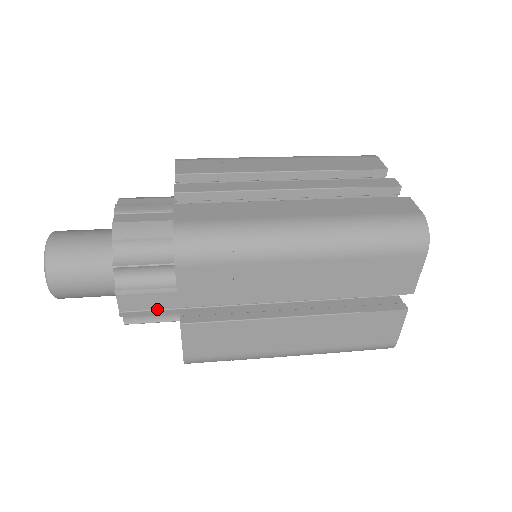
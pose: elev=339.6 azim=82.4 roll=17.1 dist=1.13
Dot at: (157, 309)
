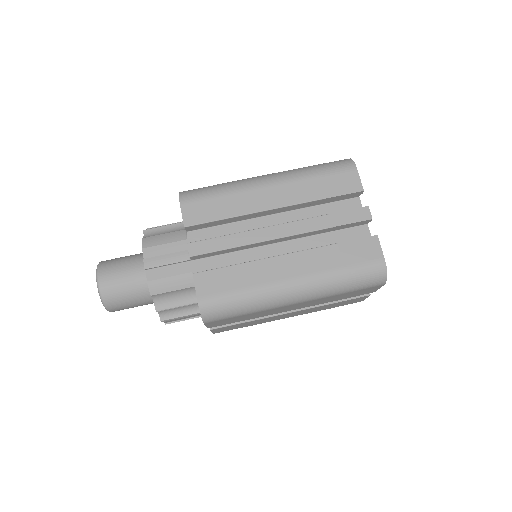
Dot at: (191, 317)
